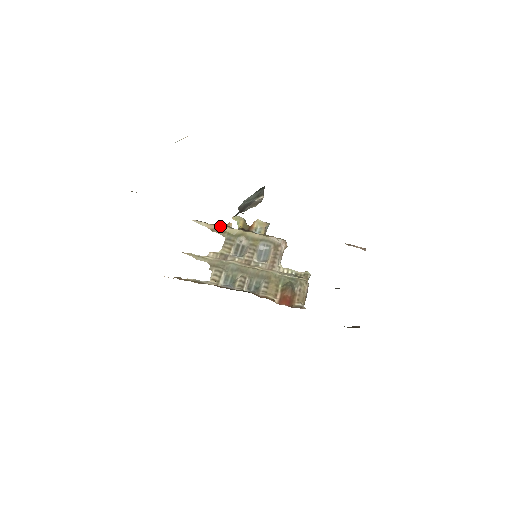
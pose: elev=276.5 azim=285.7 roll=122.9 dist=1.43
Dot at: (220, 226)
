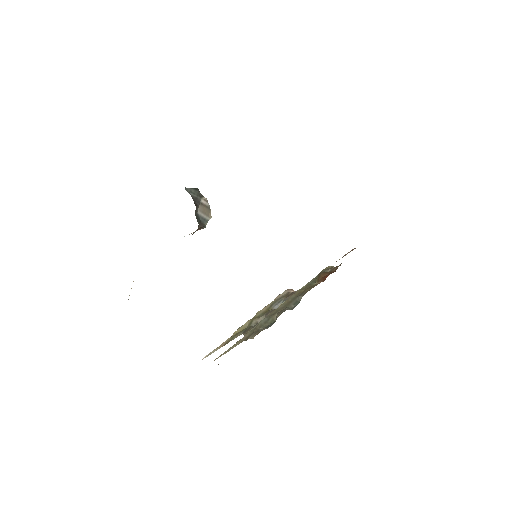
Dot at: occluded
